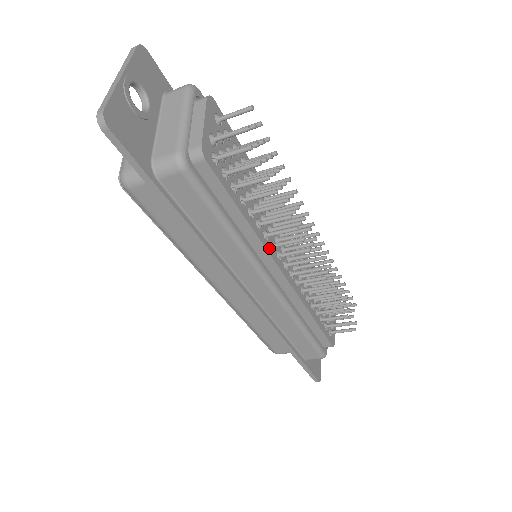
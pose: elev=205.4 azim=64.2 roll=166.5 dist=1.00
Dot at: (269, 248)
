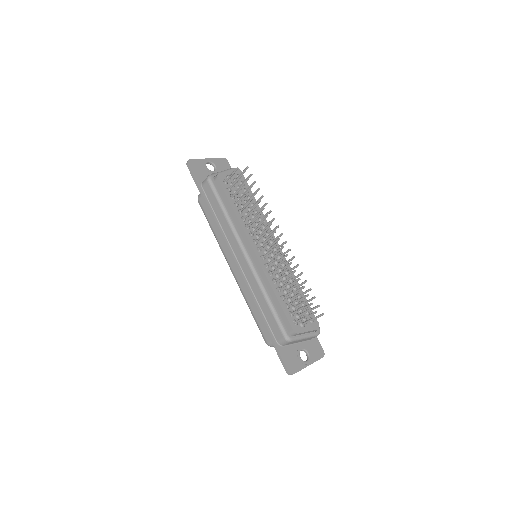
Dot at: (247, 232)
